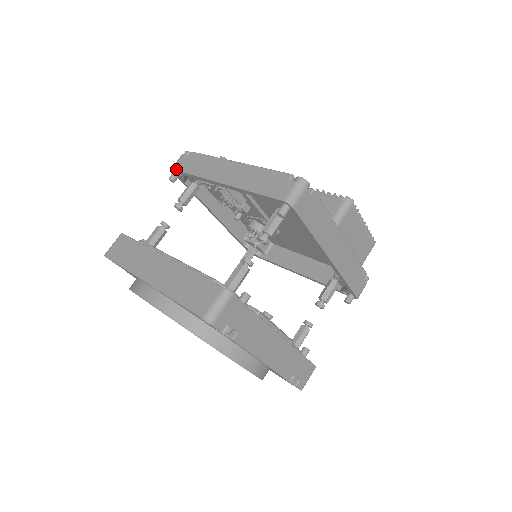
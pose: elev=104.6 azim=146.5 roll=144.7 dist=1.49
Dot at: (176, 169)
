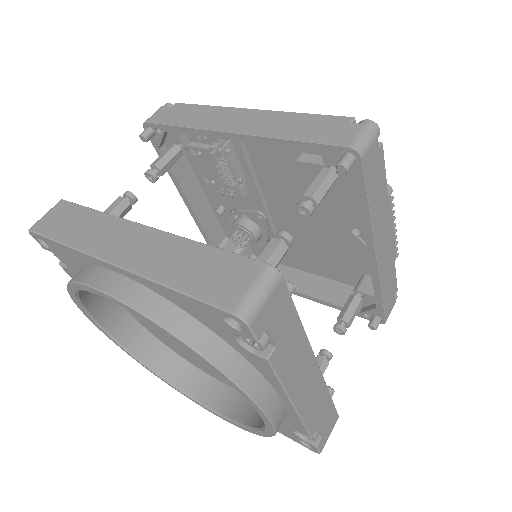
Dot at: (153, 121)
